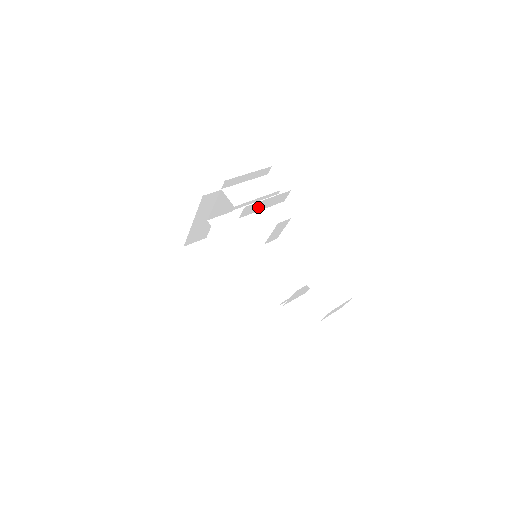
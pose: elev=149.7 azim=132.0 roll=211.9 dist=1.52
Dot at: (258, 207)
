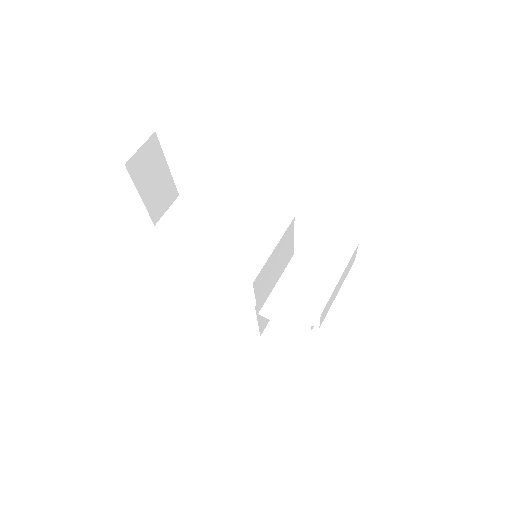
Dot at: (334, 310)
